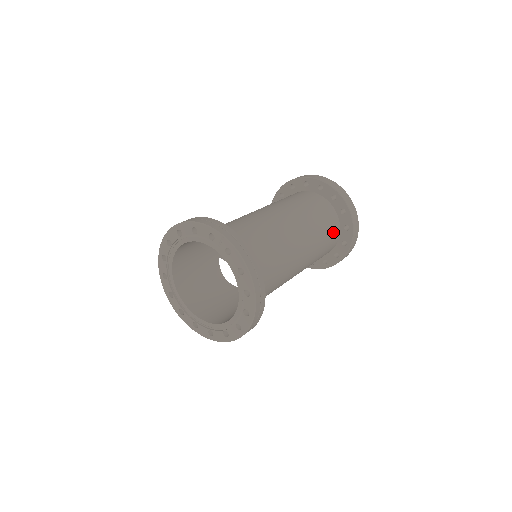
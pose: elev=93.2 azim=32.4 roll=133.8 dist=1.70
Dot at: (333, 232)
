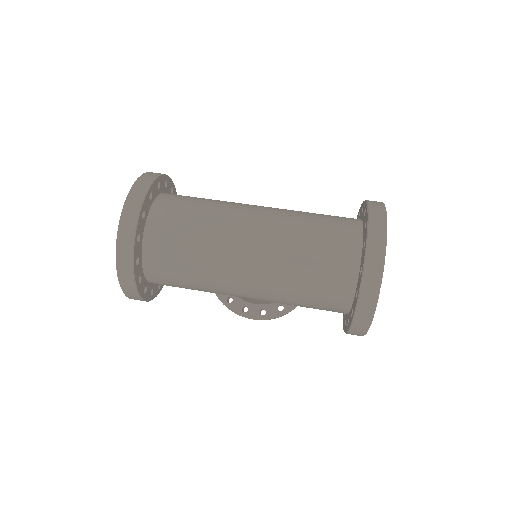
Dot at: (334, 286)
